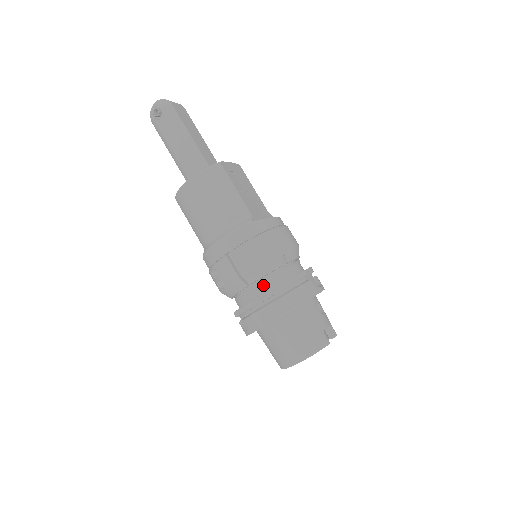
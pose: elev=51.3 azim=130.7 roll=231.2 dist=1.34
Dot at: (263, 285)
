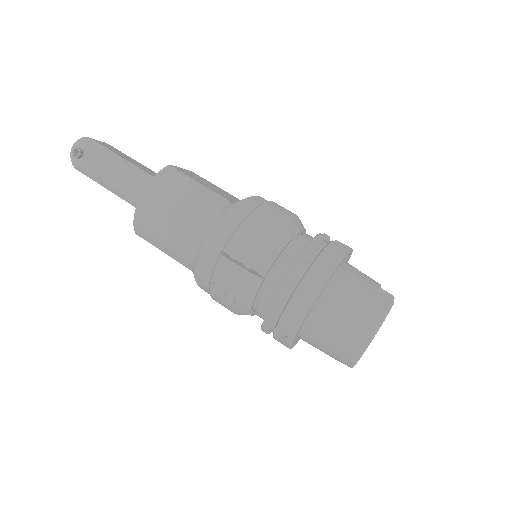
Dot at: (281, 268)
